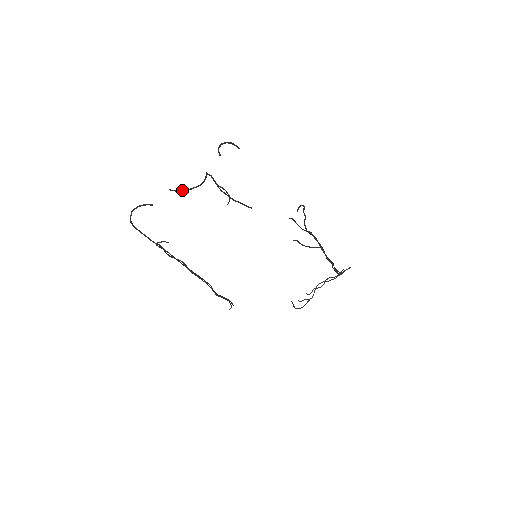
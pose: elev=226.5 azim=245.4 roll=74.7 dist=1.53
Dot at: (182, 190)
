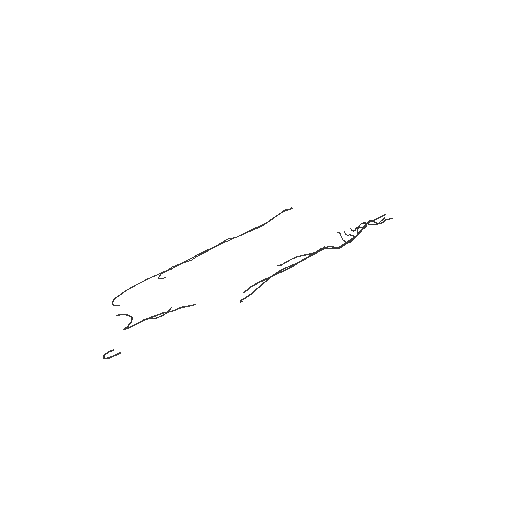
Dot at: occluded
